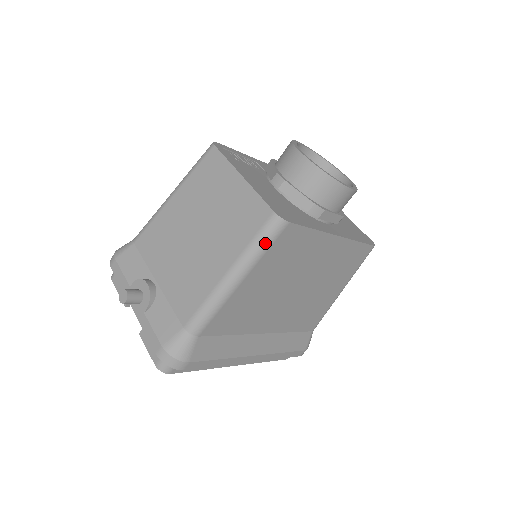
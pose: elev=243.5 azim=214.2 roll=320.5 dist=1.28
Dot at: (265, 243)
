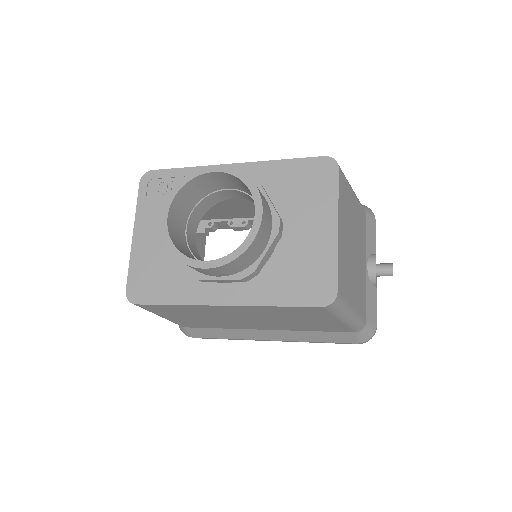
Dot at: occluded
